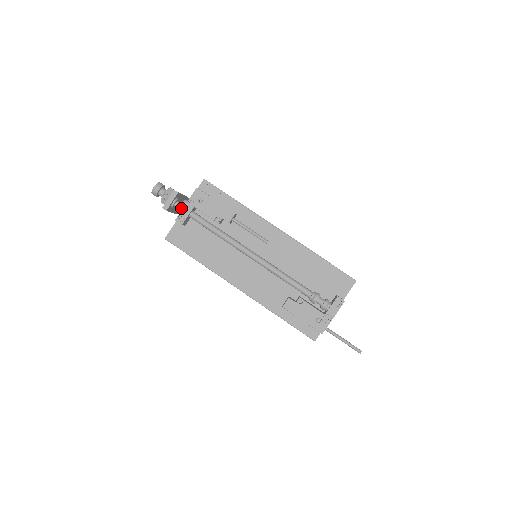
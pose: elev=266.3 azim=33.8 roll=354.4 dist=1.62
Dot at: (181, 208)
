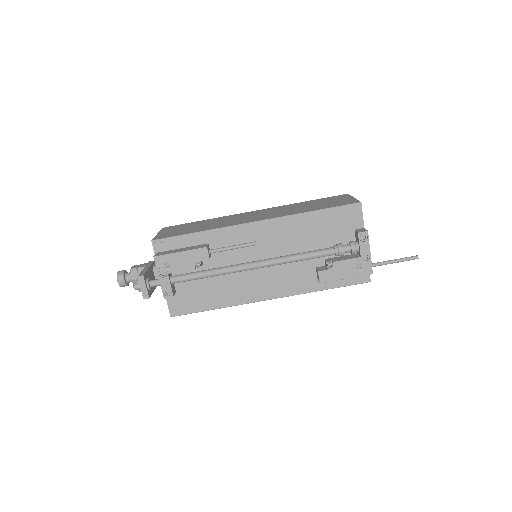
Dot at: (158, 284)
